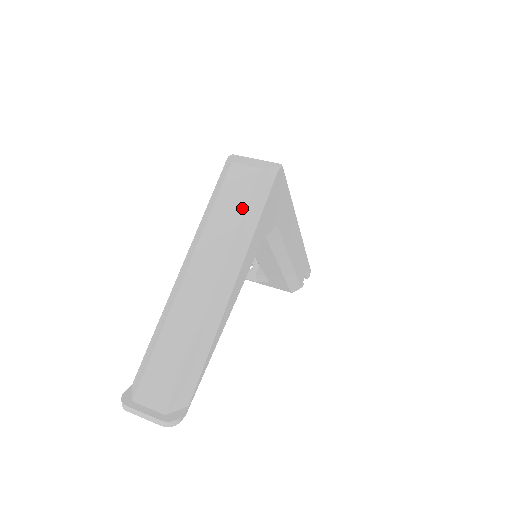
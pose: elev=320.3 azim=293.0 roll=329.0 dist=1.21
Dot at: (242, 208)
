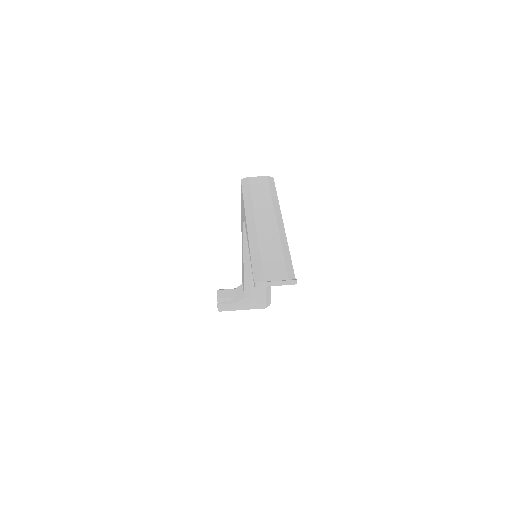
Dot at: (268, 192)
